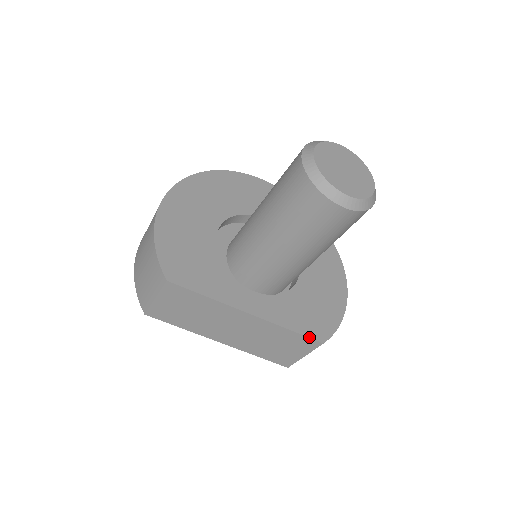
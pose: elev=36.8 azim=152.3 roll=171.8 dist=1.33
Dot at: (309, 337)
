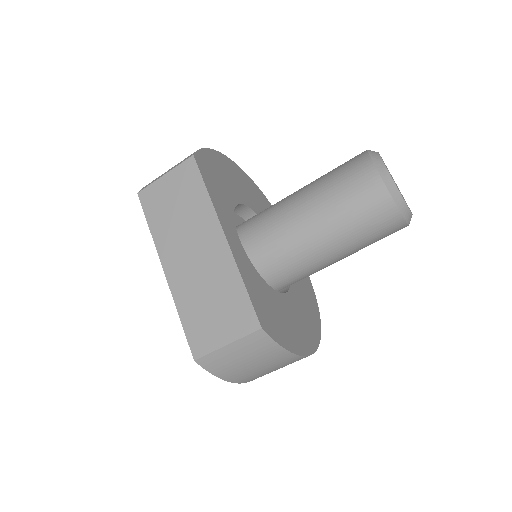
Dot at: (254, 308)
